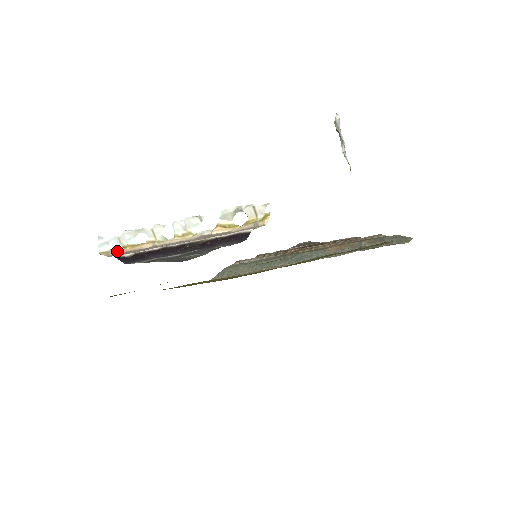
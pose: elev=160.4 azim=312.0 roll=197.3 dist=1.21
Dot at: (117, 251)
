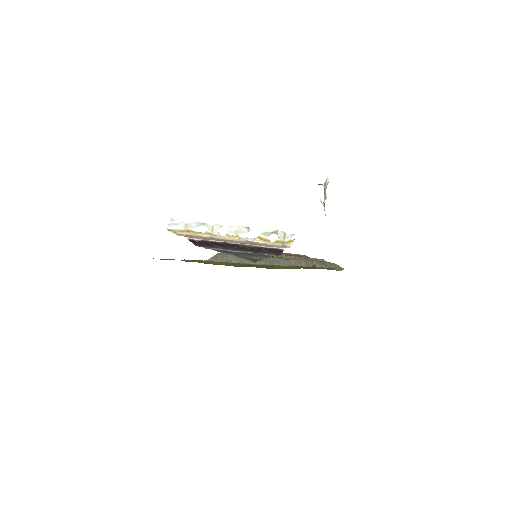
Dot at: (183, 232)
